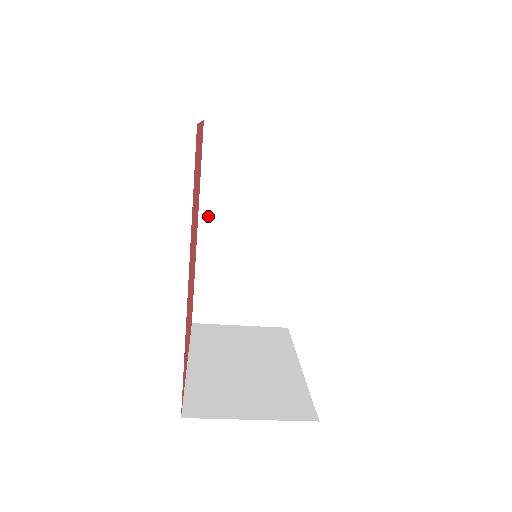
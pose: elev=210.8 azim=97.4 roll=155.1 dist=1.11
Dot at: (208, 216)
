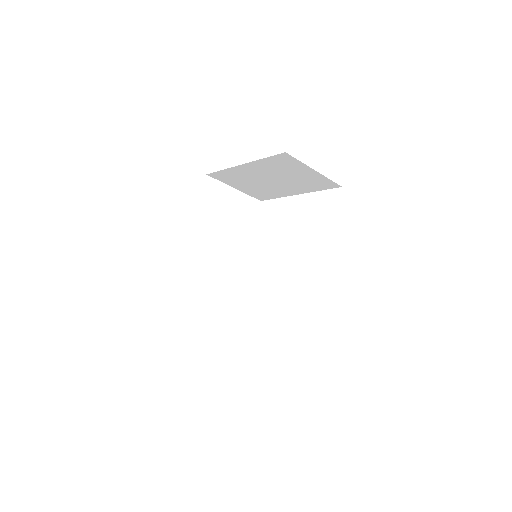
Dot at: (197, 239)
